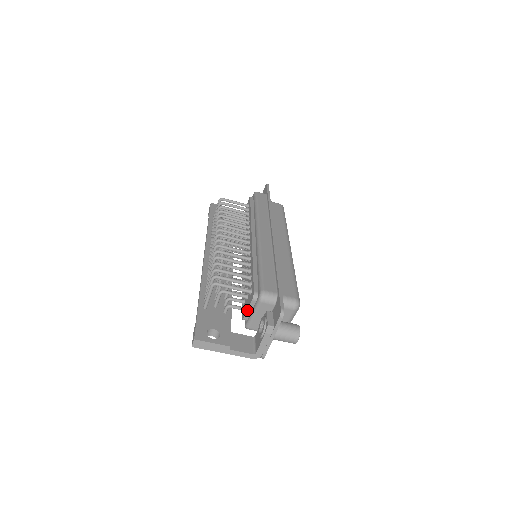
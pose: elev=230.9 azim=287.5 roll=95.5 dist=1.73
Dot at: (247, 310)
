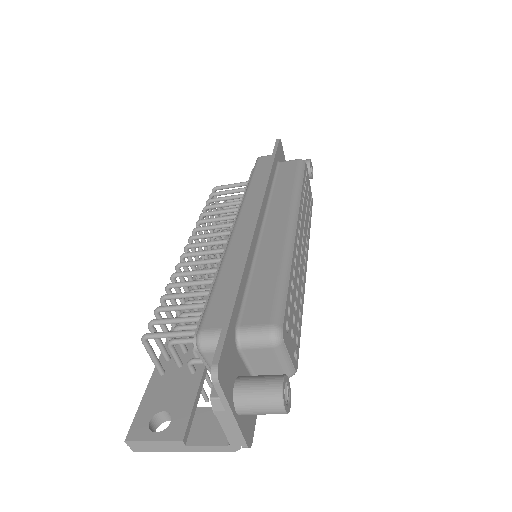
Dot at: occluded
